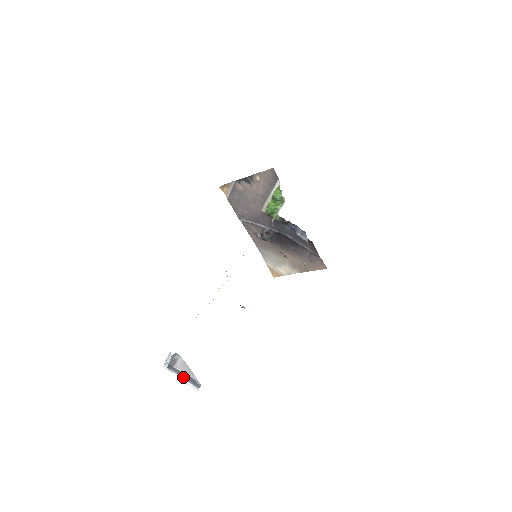
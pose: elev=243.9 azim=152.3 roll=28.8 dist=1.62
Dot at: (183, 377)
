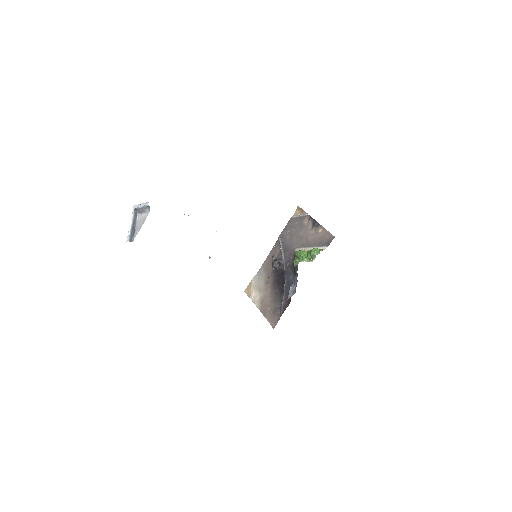
Dot at: (133, 225)
